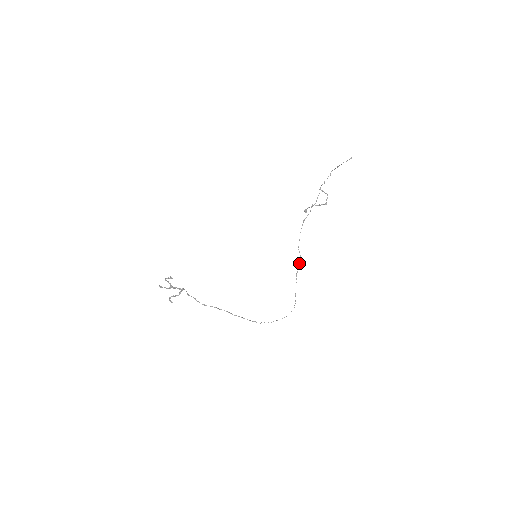
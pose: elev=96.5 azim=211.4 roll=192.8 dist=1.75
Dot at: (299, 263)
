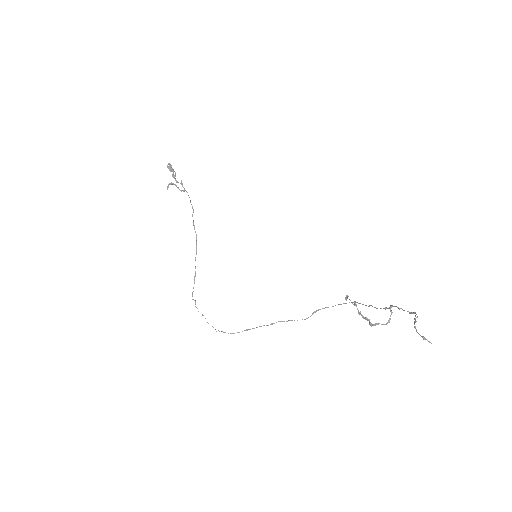
Dot at: occluded
